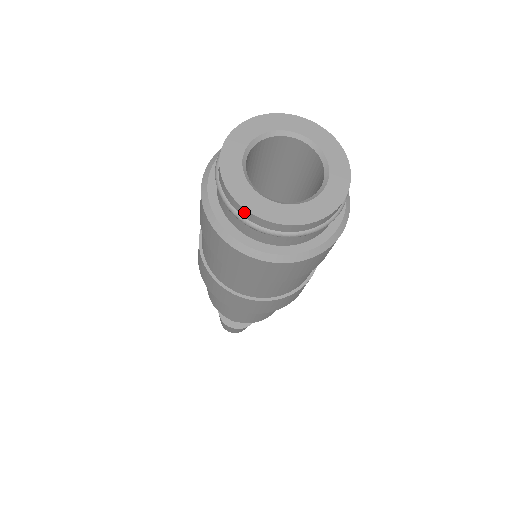
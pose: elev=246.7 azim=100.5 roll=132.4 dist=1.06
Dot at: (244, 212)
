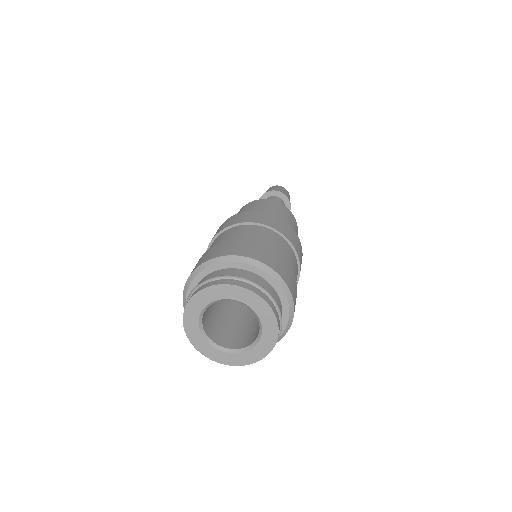
Dot at: (222, 361)
